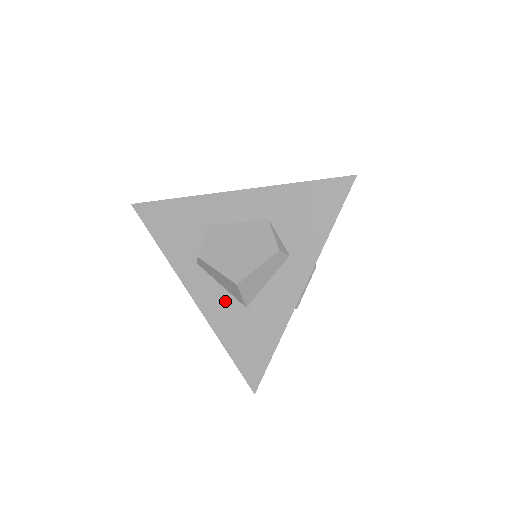
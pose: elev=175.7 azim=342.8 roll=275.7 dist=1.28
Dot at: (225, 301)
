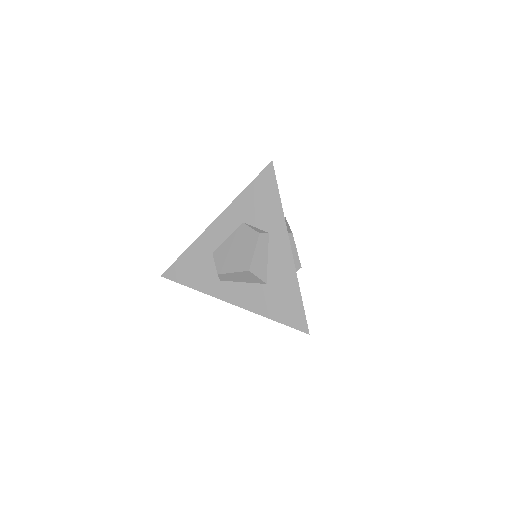
Dot at: (252, 290)
